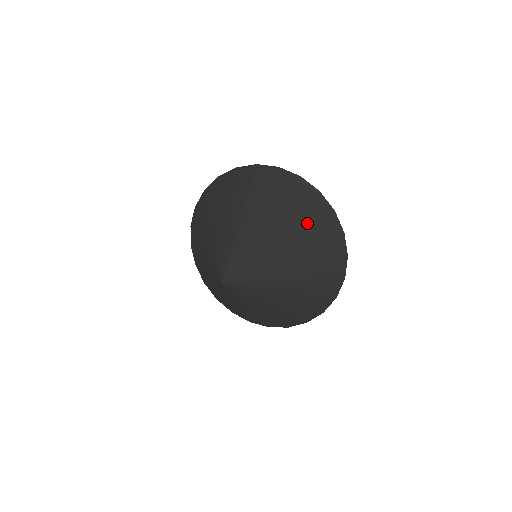
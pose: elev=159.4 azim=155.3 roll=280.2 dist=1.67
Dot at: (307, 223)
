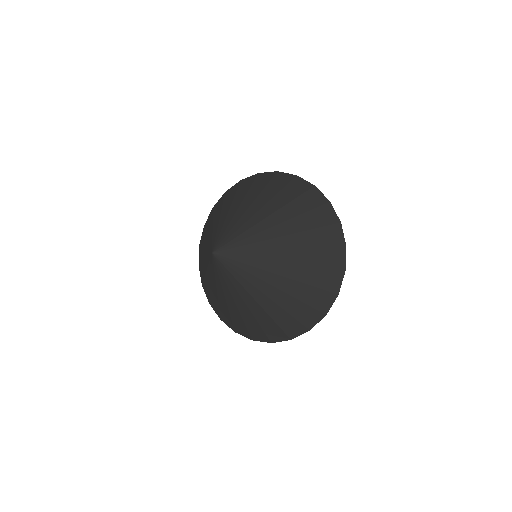
Dot at: (276, 191)
